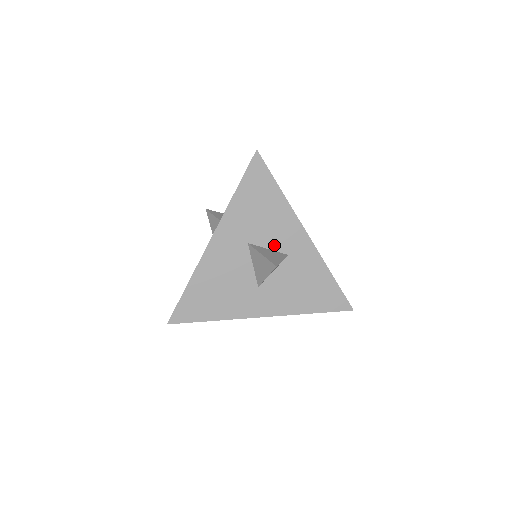
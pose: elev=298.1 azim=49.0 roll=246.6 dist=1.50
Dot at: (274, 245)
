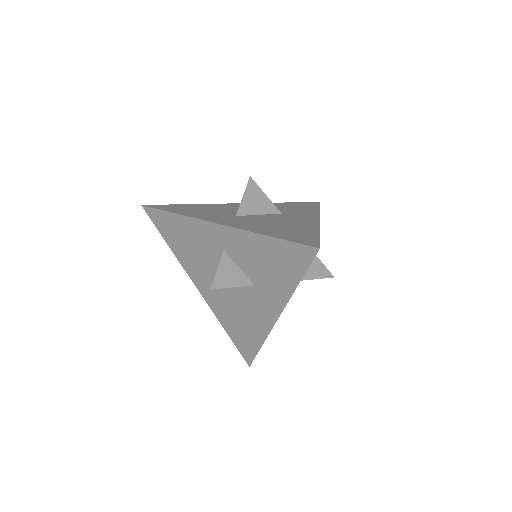
Dot at: occluded
